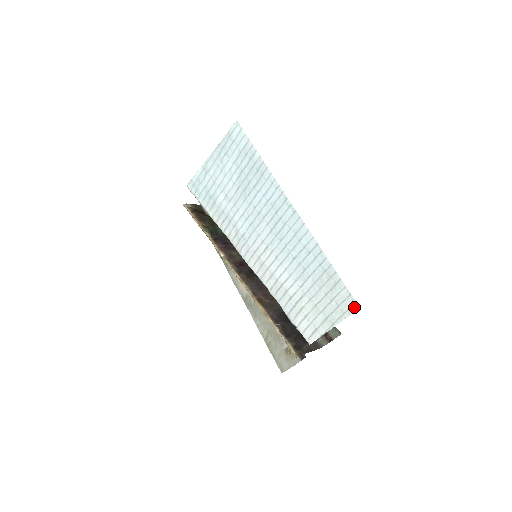
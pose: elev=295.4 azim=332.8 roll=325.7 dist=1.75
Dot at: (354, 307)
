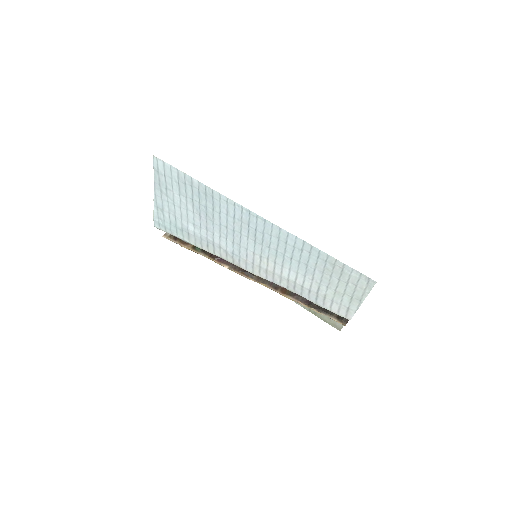
Dot at: (371, 283)
